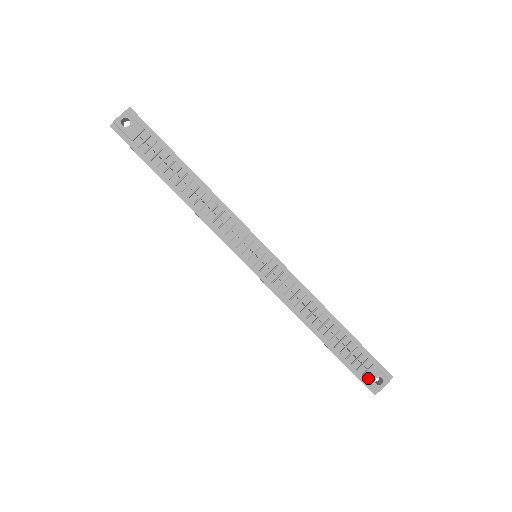
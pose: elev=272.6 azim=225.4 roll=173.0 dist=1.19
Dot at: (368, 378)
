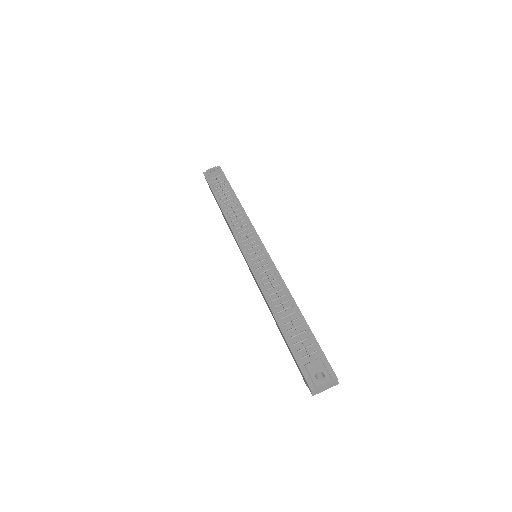
Dot at: (309, 369)
